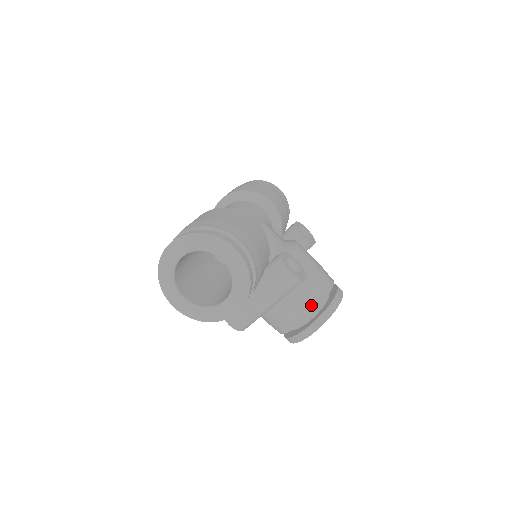
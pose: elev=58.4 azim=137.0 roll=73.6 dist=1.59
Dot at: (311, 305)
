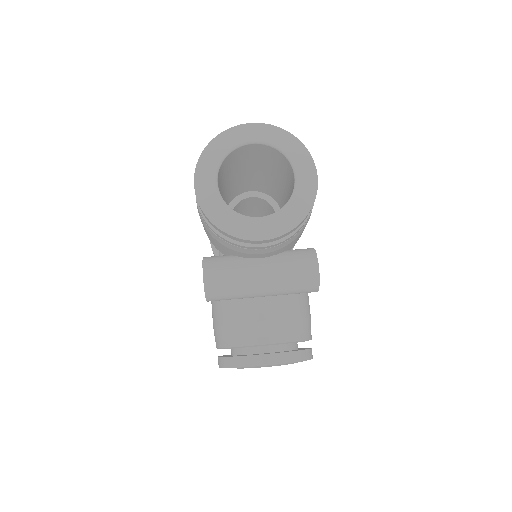
Dot at: (290, 332)
